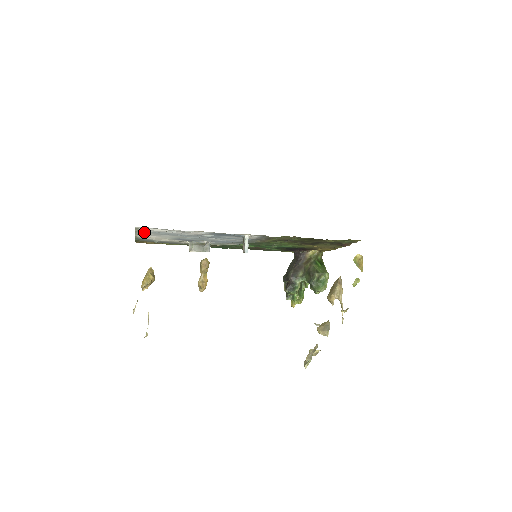
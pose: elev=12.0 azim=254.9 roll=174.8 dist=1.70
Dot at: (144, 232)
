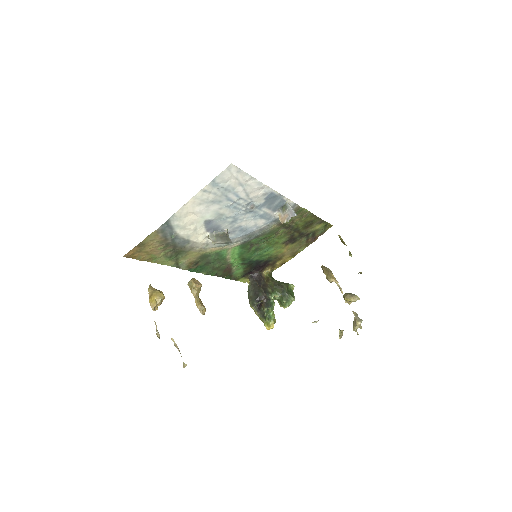
Dot at: (210, 190)
